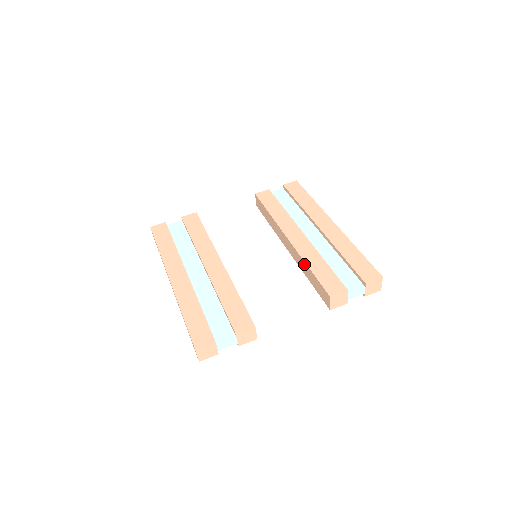
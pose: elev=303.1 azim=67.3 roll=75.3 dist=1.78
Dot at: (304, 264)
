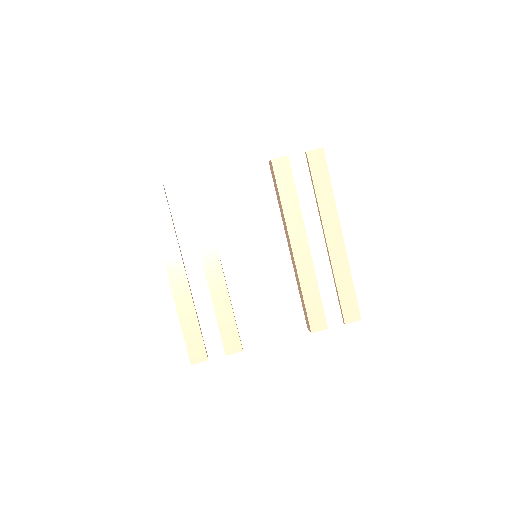
Dot at: (299, 284)
